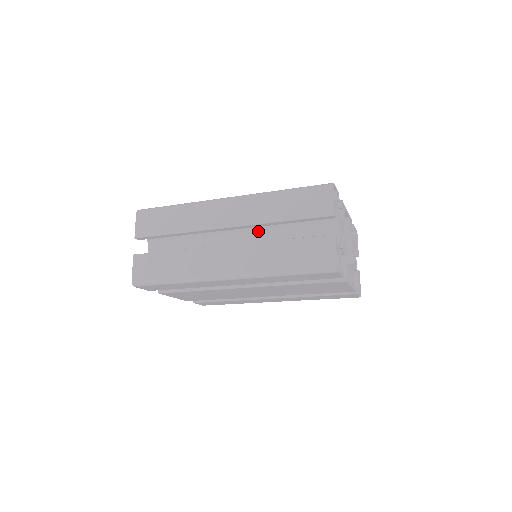
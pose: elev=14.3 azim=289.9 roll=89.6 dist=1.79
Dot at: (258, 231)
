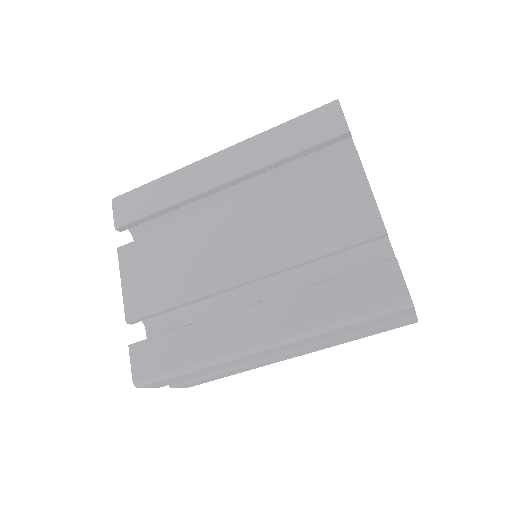
Dot at: occluded
